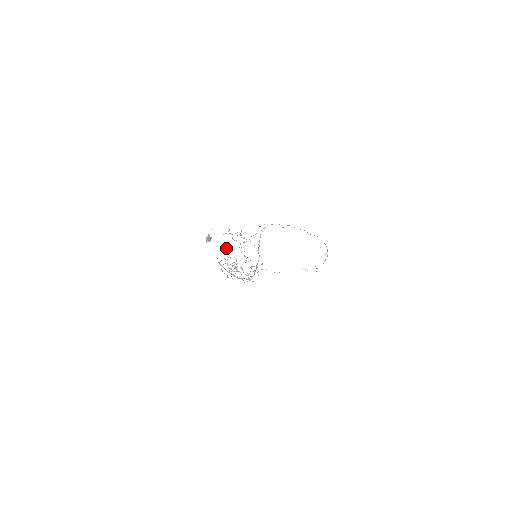
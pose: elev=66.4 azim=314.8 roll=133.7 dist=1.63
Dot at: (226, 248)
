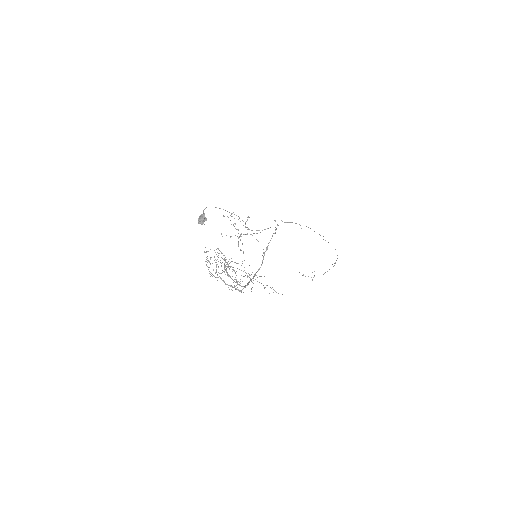
Dot at: occluded
